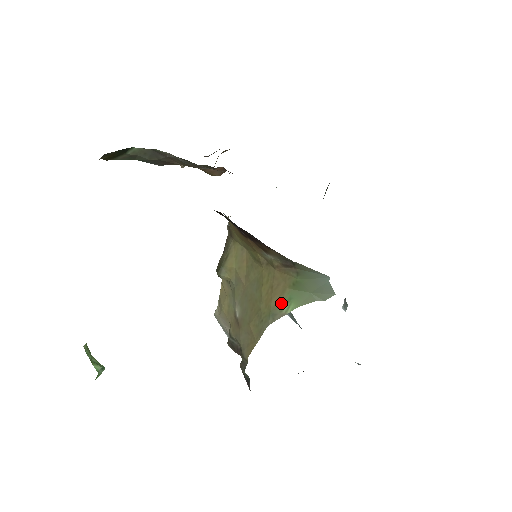
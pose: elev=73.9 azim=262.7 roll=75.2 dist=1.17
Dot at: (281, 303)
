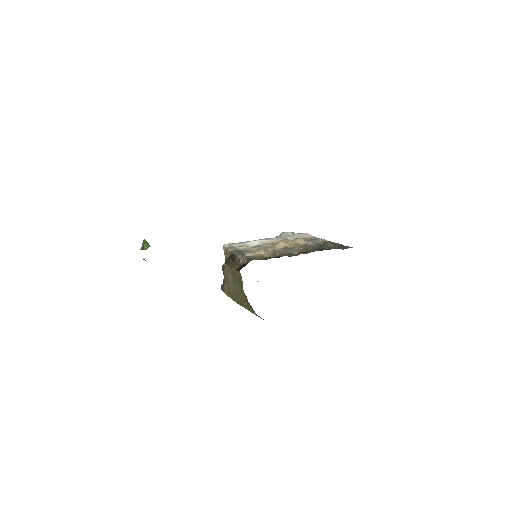
Dot at: (246, 306)
